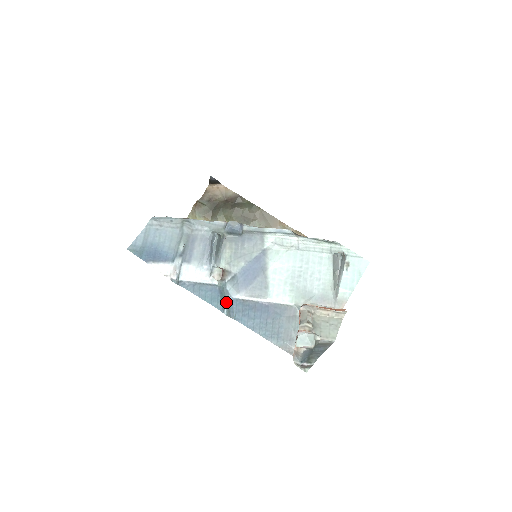
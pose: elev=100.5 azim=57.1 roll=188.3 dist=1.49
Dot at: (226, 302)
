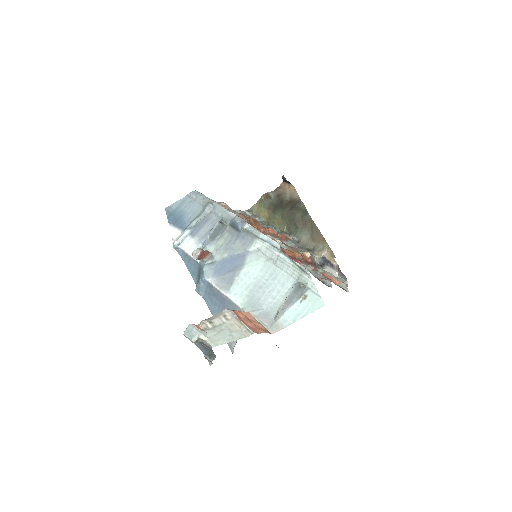
Dot at: (199, 280)
